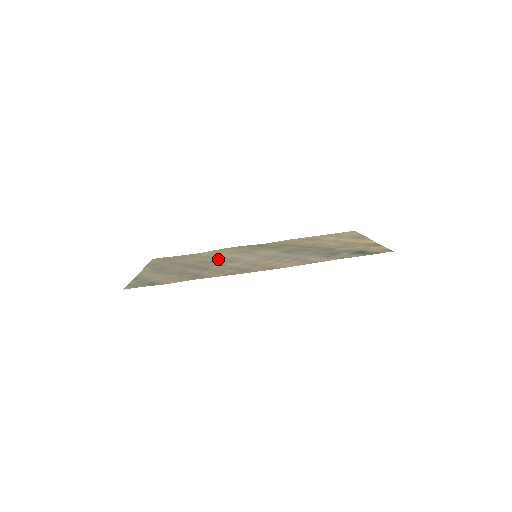
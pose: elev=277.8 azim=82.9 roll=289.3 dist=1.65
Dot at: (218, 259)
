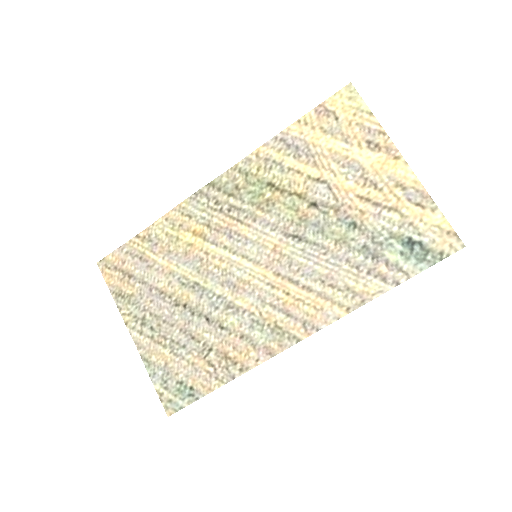
Dot at: (205, 271)
